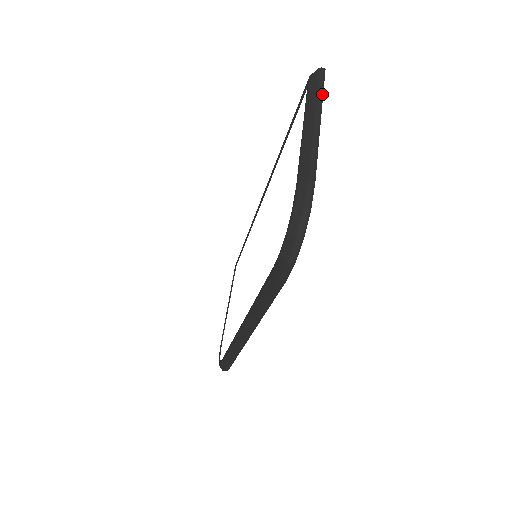
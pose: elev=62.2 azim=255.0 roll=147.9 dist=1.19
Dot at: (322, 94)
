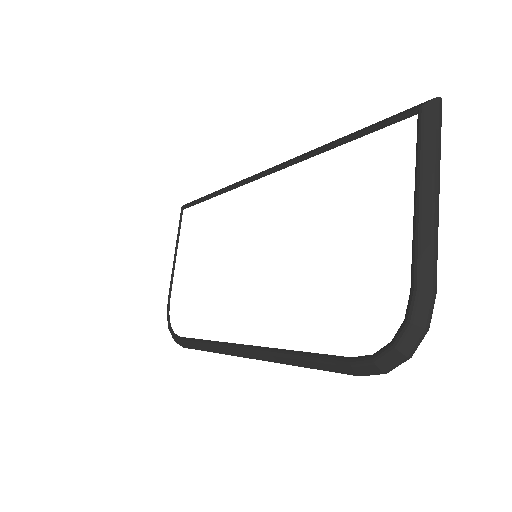
Dot at: (440, 146)
